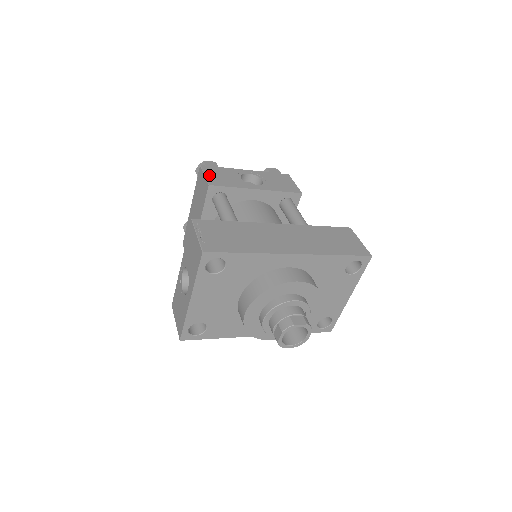
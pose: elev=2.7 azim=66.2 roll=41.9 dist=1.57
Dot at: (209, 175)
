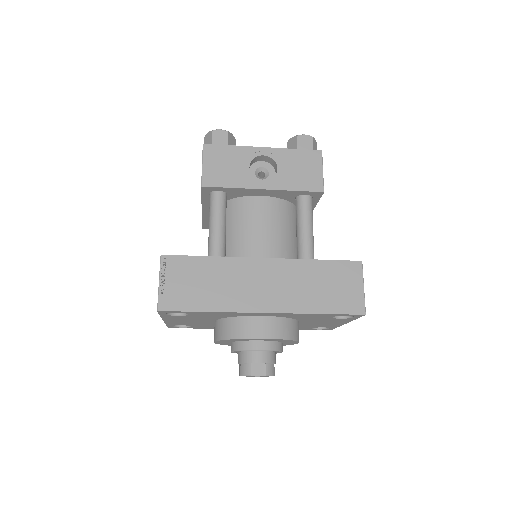
Dot at: (208, 165)
